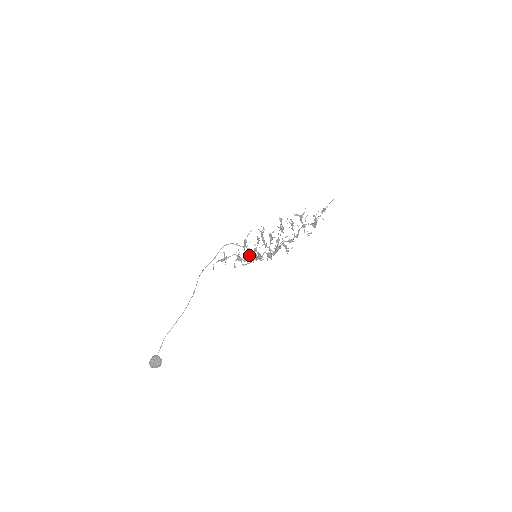
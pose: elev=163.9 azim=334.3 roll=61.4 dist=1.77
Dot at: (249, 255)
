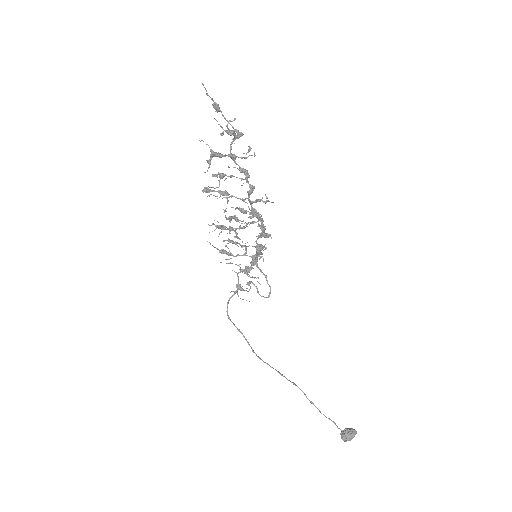
Dot at: occluded
